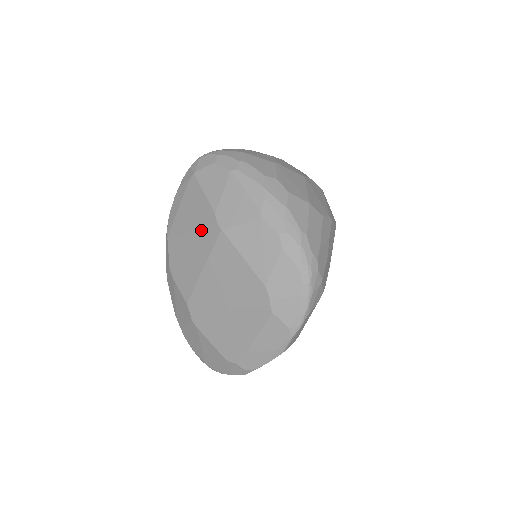
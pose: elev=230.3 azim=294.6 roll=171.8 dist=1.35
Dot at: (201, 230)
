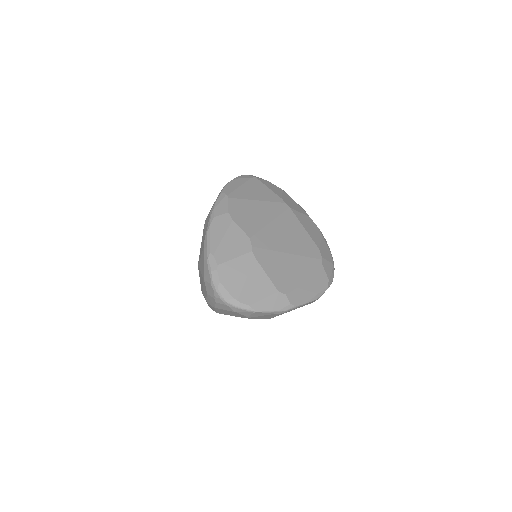
Dot at: (269, 202)
